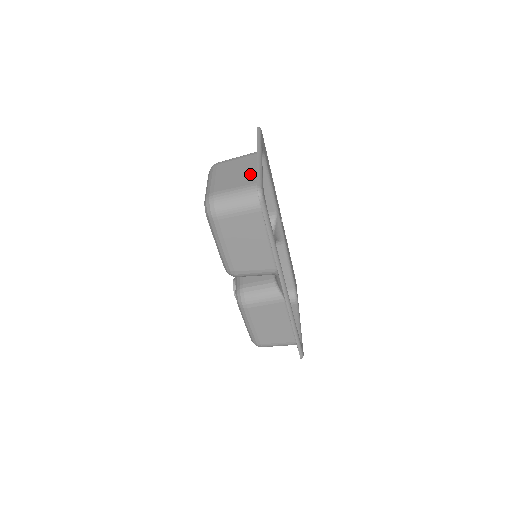
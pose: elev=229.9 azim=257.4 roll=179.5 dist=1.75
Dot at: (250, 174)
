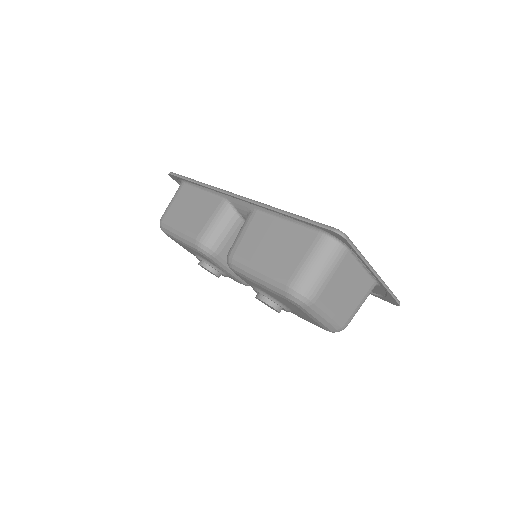
Dot at: occluded
